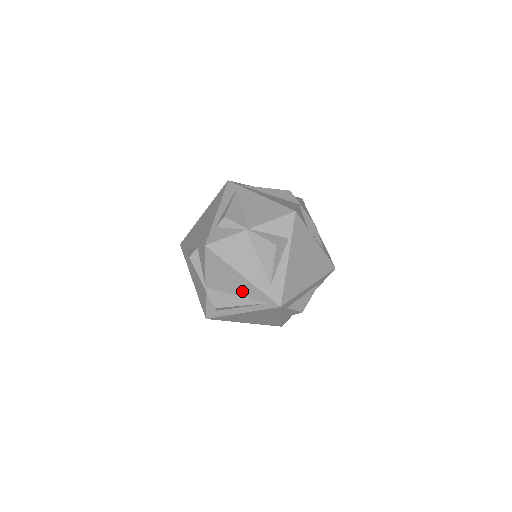
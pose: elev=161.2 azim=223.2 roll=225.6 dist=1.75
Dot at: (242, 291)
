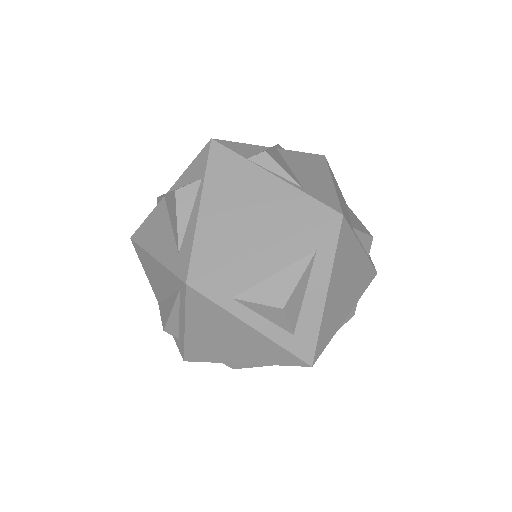
Dot at: (166, 285)
